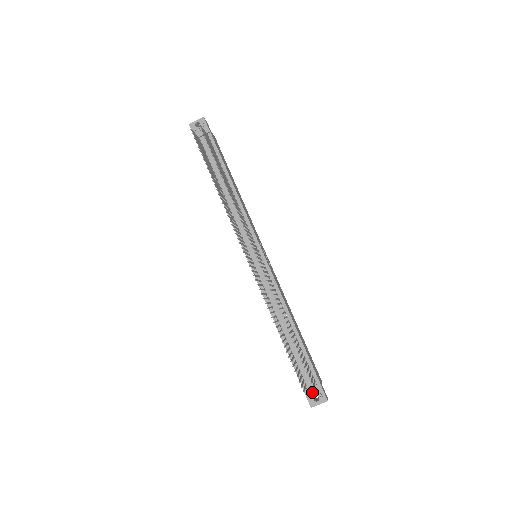
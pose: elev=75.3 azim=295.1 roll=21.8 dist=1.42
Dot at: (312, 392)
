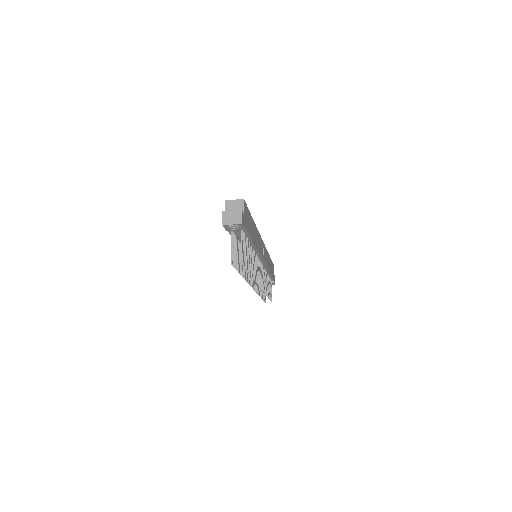
Dot at: occluded
